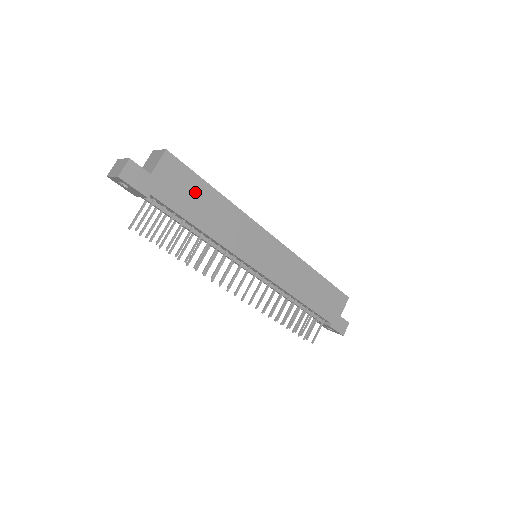
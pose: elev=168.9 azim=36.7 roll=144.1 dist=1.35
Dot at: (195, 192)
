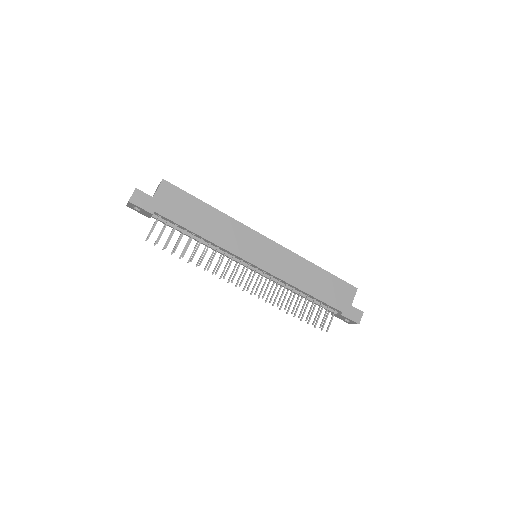
Dot at: (190, 207)
